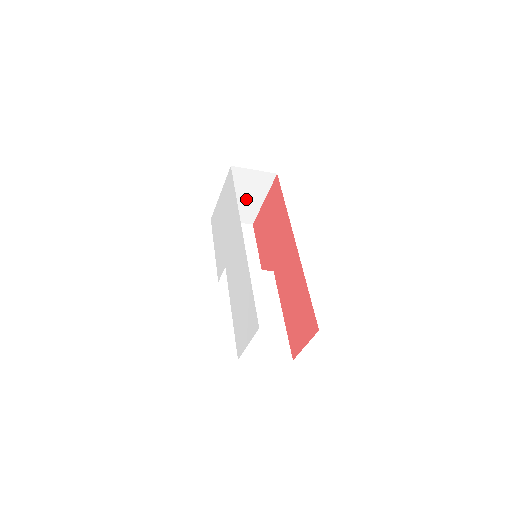
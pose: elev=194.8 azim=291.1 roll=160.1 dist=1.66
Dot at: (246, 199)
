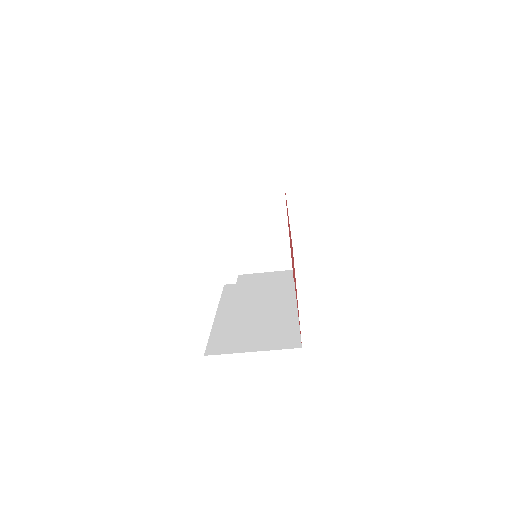
Dot at: (266, 233)
